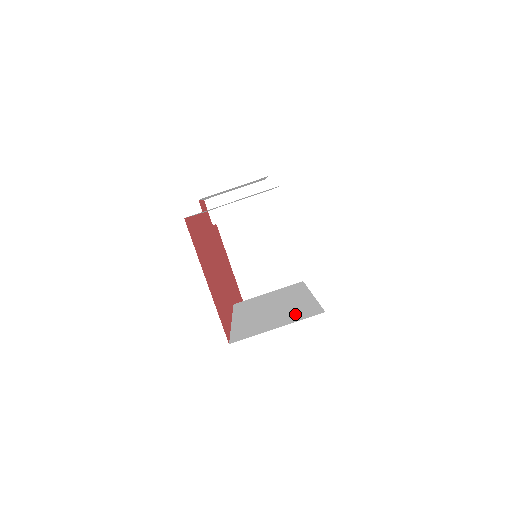
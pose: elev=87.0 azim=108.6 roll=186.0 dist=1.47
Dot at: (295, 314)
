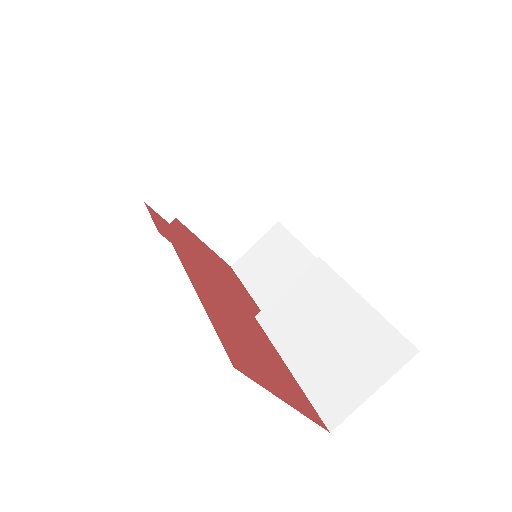
Dot at: (375, 354)
